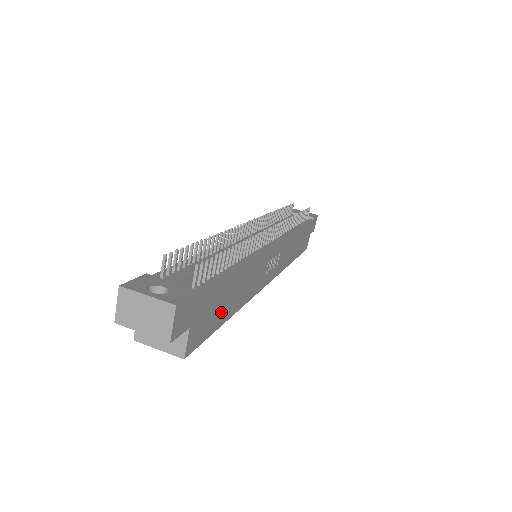
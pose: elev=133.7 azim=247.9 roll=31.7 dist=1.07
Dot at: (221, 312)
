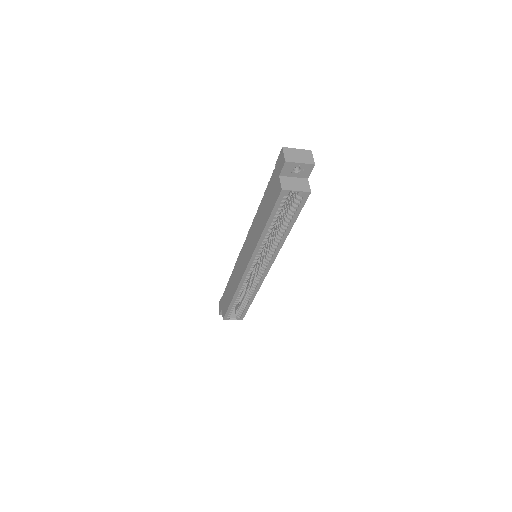
Dot at: occluded
